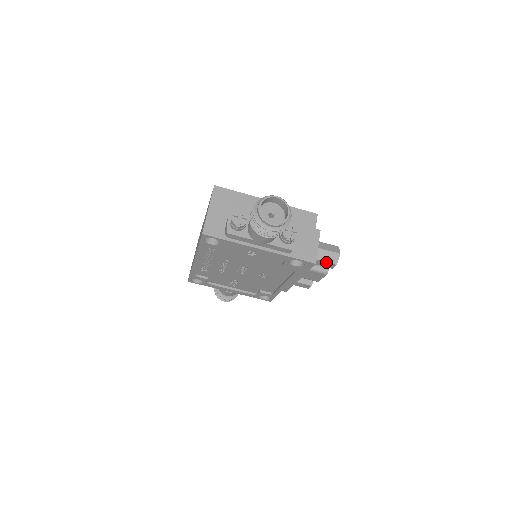
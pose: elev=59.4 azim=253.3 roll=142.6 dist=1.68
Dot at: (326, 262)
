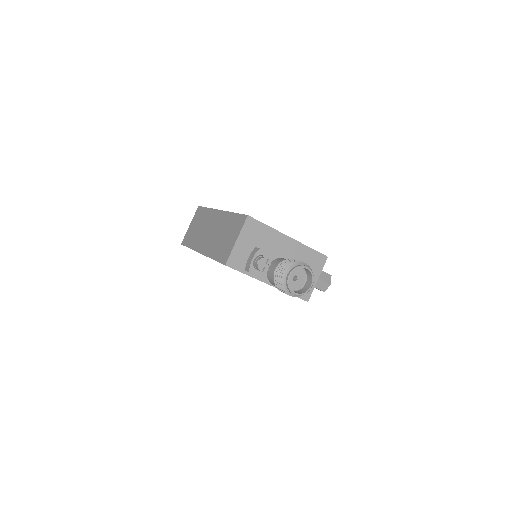
Dot at: (317, 288)
